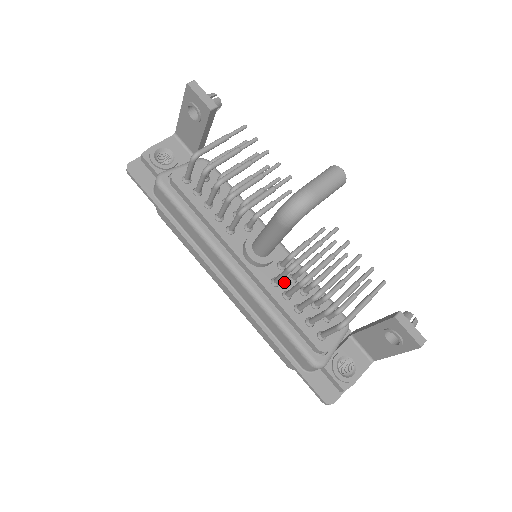
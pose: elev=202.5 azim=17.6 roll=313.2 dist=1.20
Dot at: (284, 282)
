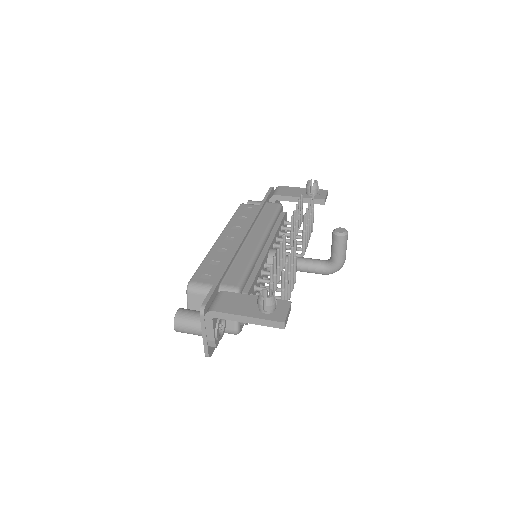
Dot at: occluded
